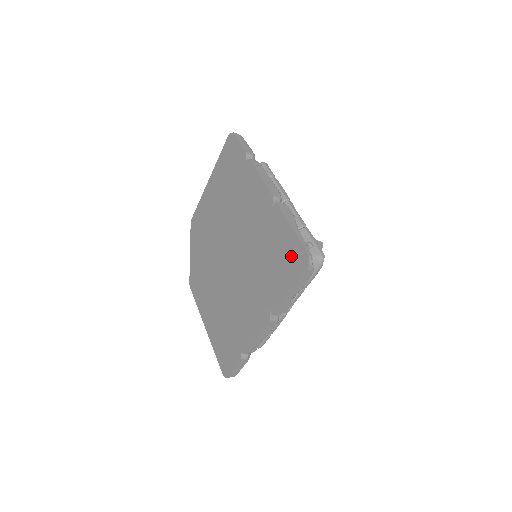
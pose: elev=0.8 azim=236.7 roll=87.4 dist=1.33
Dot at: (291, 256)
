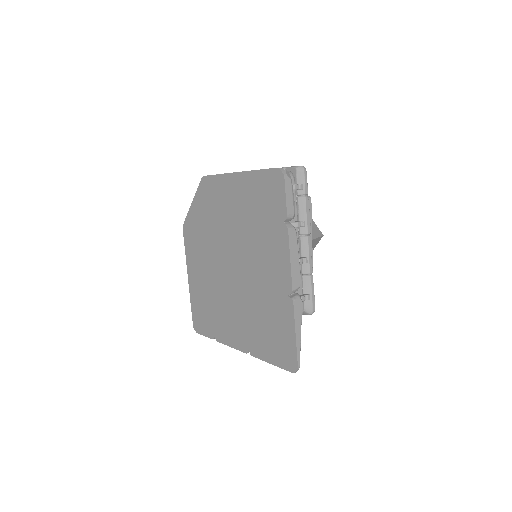
Dot at: (284, 349)
